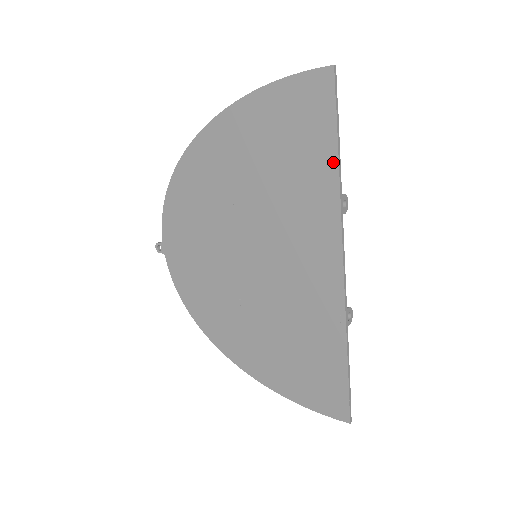
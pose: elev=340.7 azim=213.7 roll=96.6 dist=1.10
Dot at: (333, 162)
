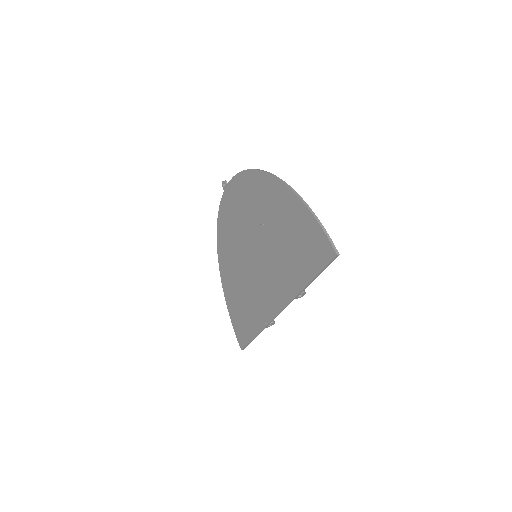
Dot at: (306, 281)
